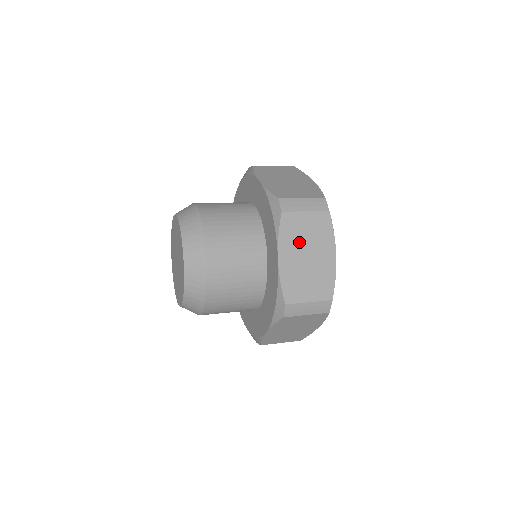
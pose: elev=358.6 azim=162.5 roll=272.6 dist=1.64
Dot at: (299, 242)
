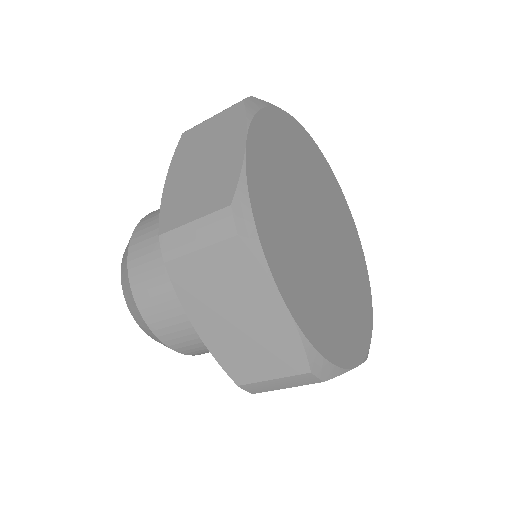
Dot at: (196, 153)
